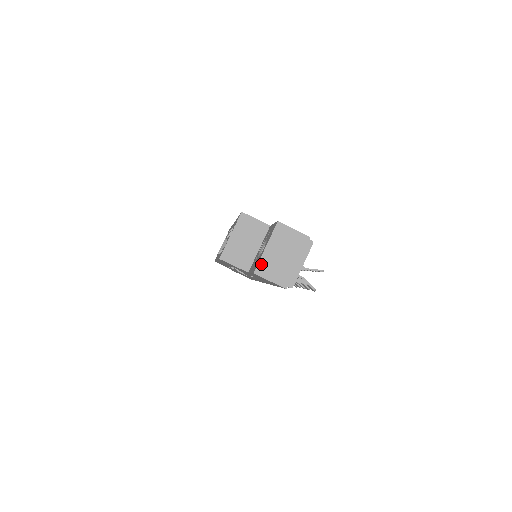
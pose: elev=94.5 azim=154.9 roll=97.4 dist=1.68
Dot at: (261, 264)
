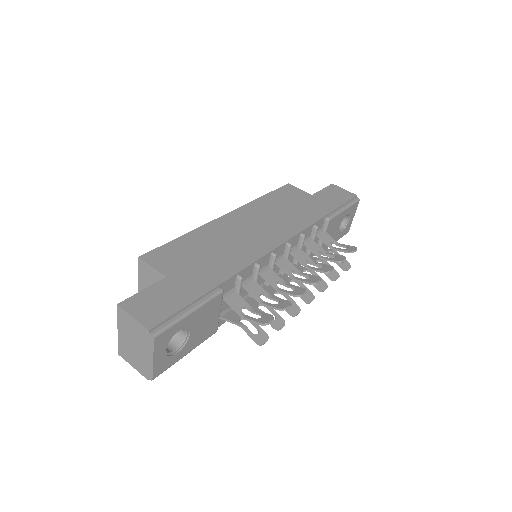
Dot at: (120, 347)
